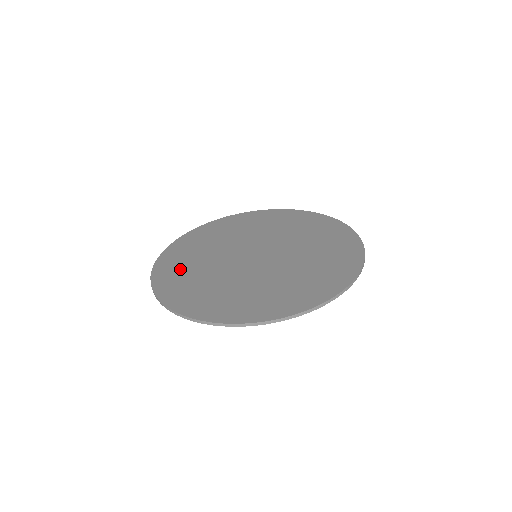
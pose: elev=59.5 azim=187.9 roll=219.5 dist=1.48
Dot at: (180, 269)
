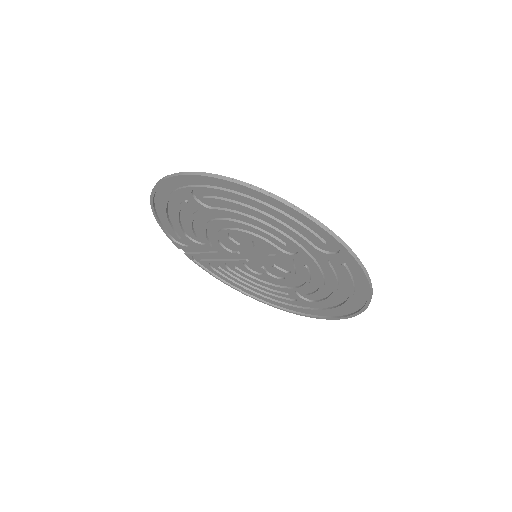
Dot at: (192, 200)
